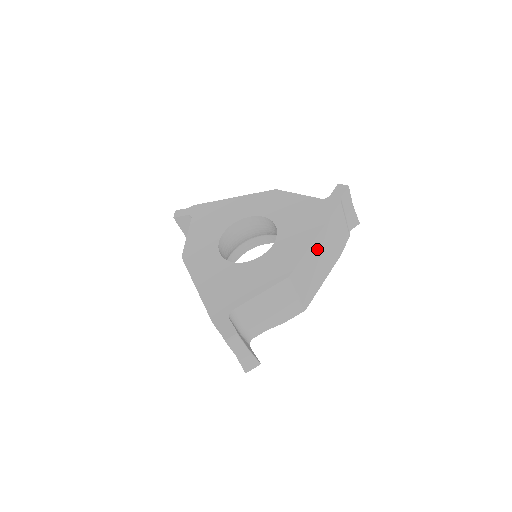
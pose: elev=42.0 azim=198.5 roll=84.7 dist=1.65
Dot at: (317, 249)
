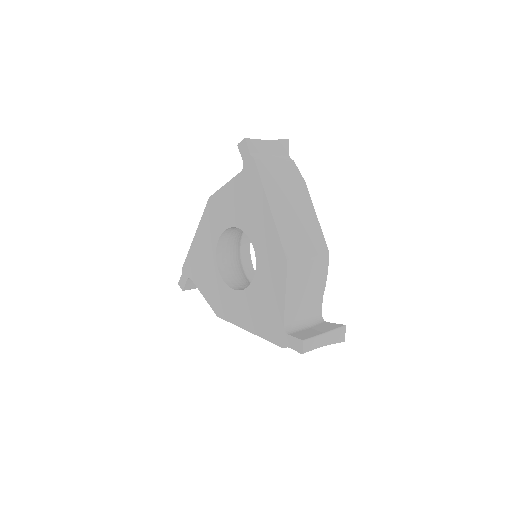
Dot at: occluded
